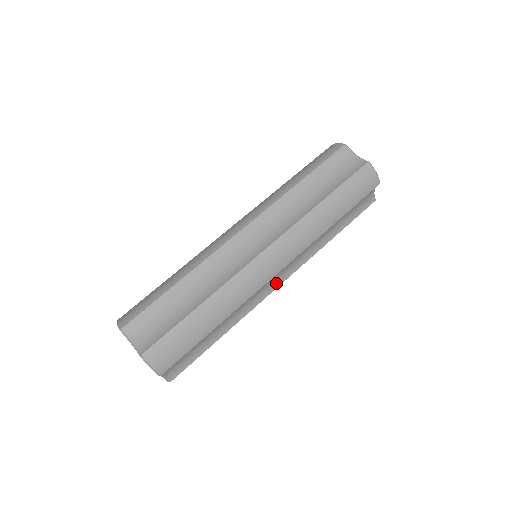
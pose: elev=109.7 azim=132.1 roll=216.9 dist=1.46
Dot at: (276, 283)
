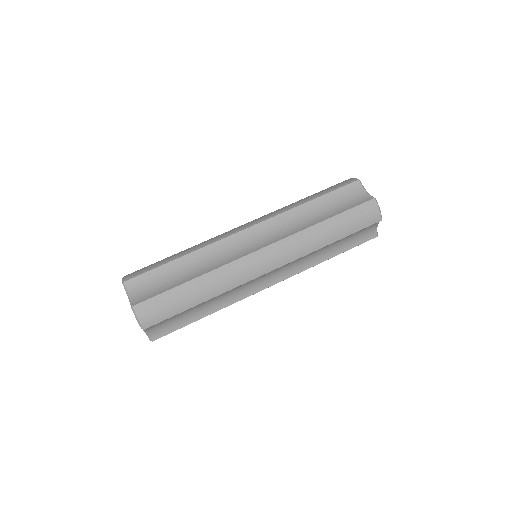
Dot at: (267, 283)
